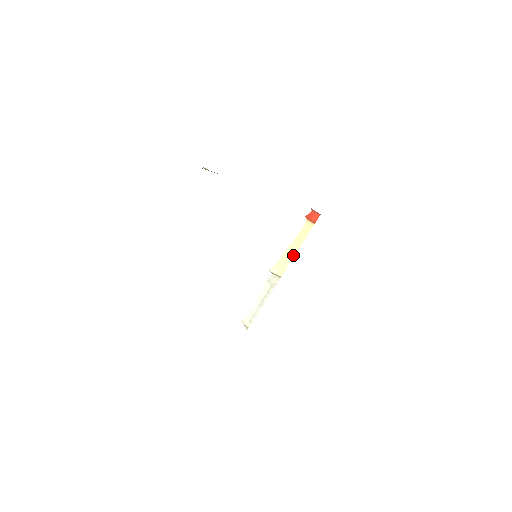
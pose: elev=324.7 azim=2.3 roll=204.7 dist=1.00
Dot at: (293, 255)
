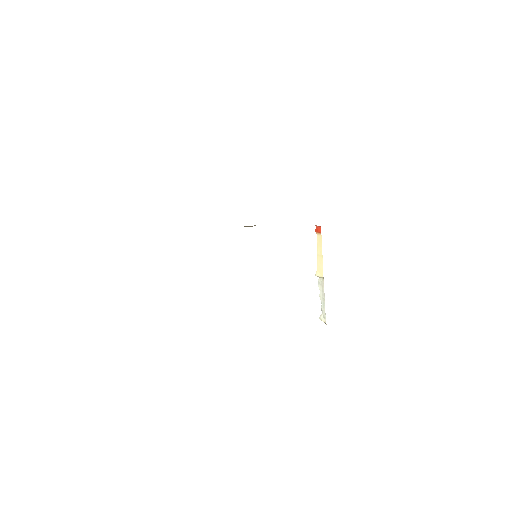
Dot at: (322, 259)
